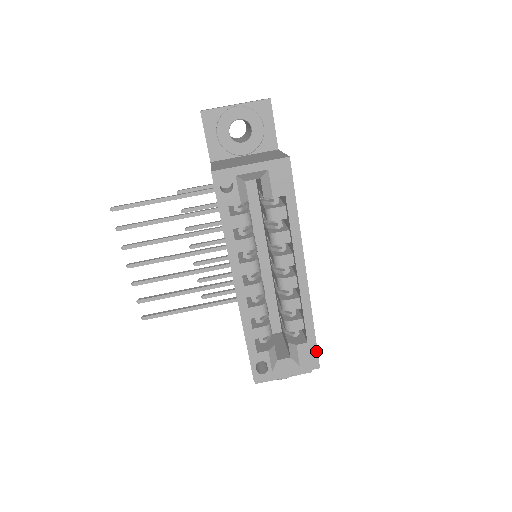
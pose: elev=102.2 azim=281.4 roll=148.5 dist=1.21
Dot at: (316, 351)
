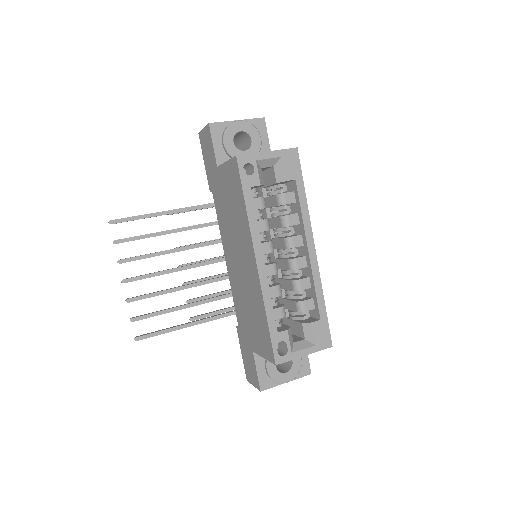
Dot at: (328, 329)
